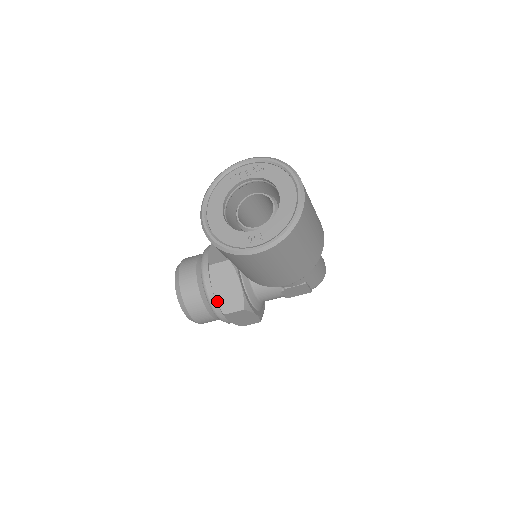
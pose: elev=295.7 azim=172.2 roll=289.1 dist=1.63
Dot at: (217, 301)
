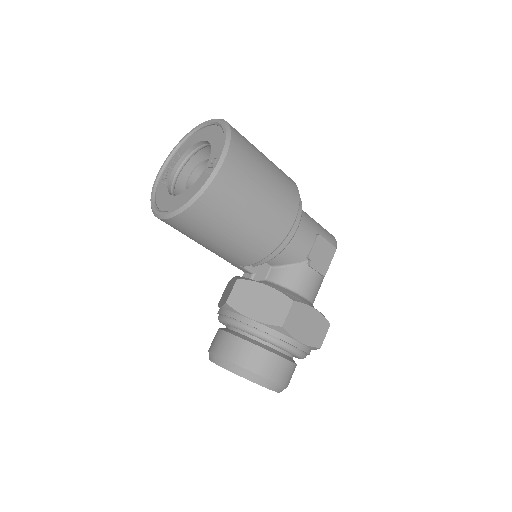
Dot at: (264, 323)
